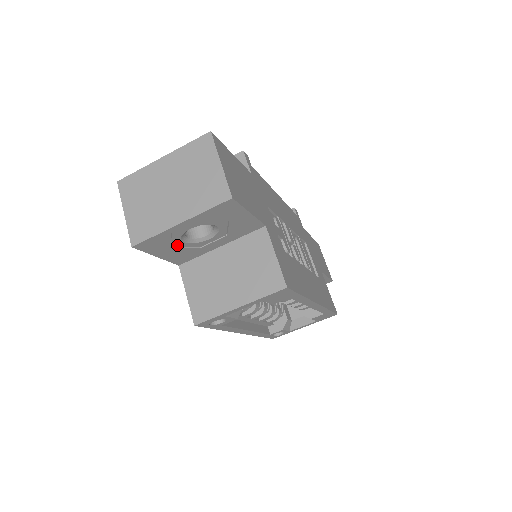
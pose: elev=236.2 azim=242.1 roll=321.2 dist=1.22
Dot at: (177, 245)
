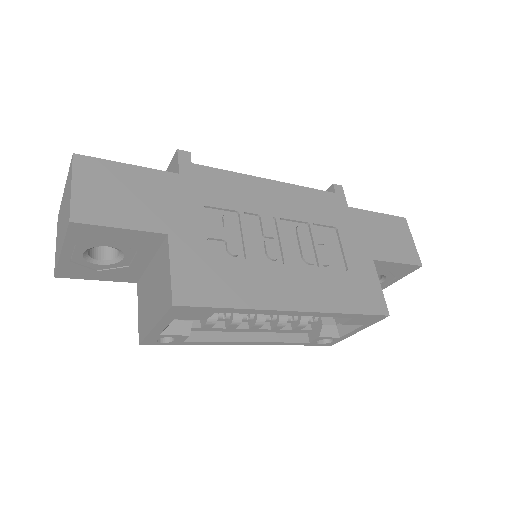
Dot at: (99, 268)
